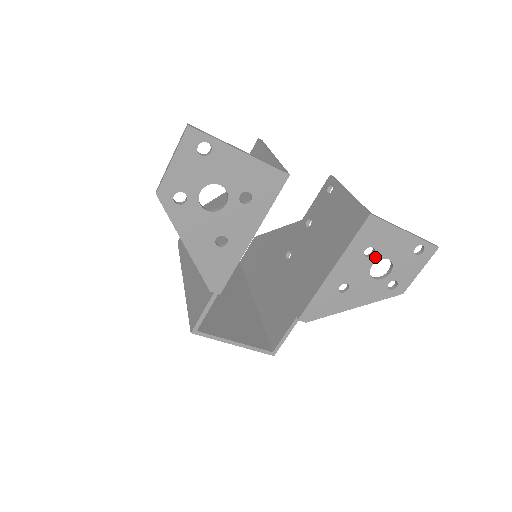
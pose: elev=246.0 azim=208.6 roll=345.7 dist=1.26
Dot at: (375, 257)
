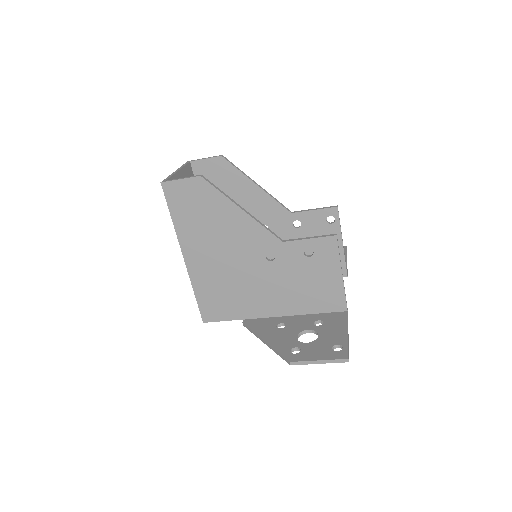
Dot at: occluded
